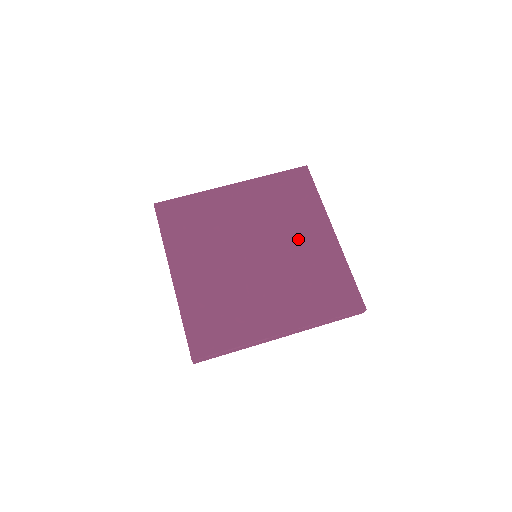
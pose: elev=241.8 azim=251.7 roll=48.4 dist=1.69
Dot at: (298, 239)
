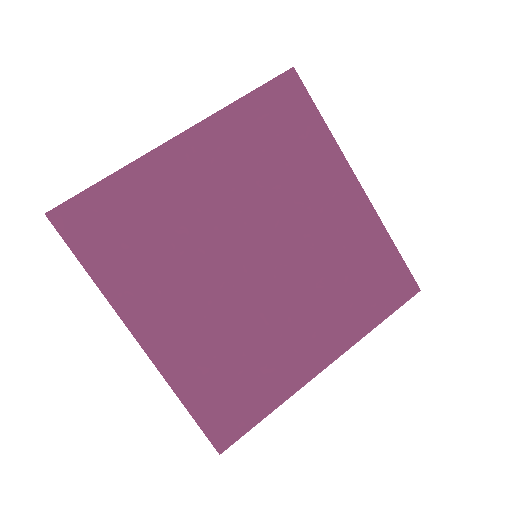
Dot at: (314, 212)
